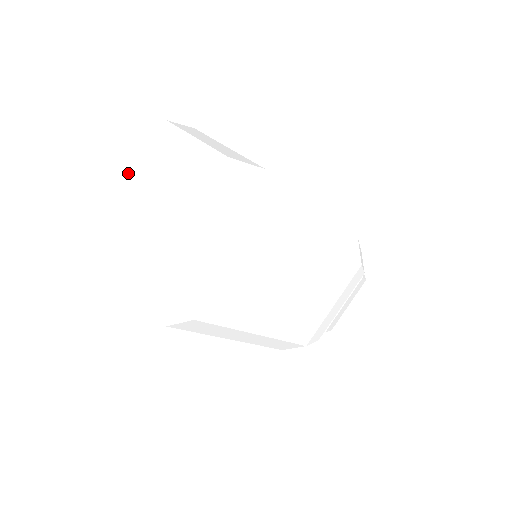
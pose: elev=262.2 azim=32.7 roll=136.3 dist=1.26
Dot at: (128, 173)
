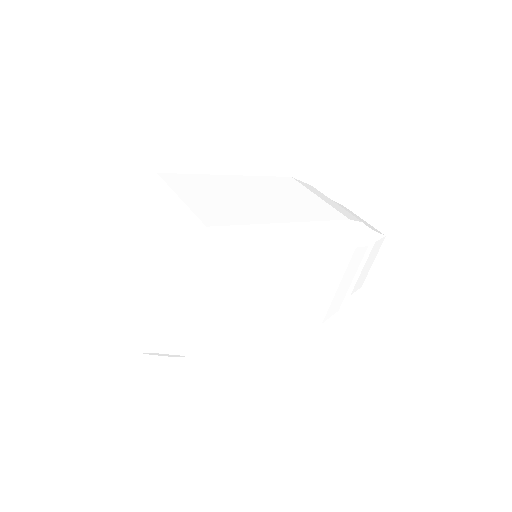
Dot at: (114, 231)
